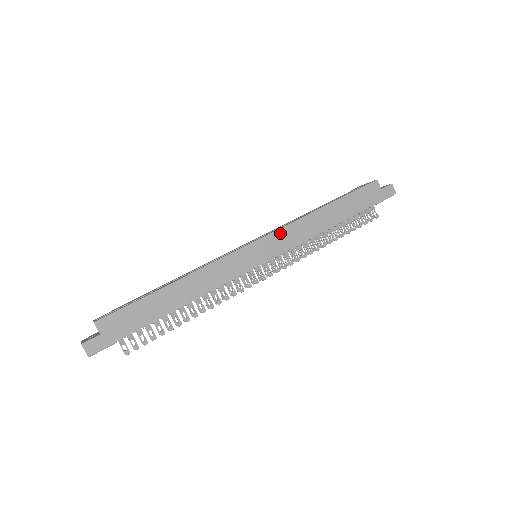
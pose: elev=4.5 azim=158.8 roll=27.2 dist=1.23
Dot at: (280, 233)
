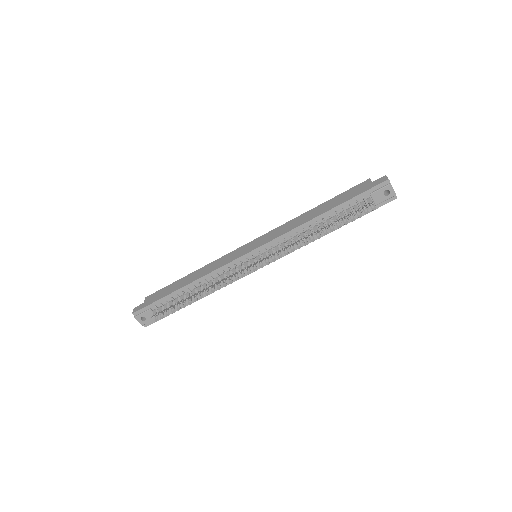
Dot at: (270, 233)
